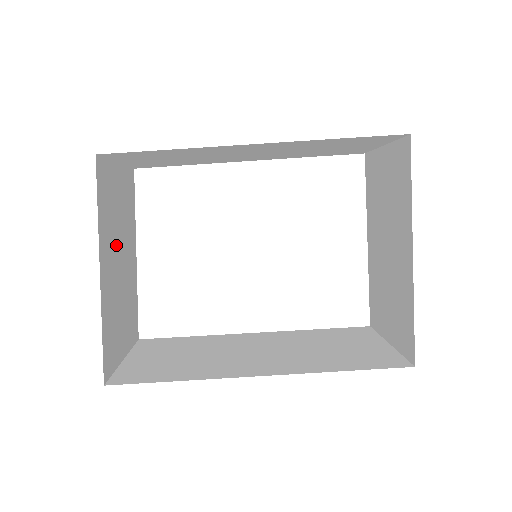
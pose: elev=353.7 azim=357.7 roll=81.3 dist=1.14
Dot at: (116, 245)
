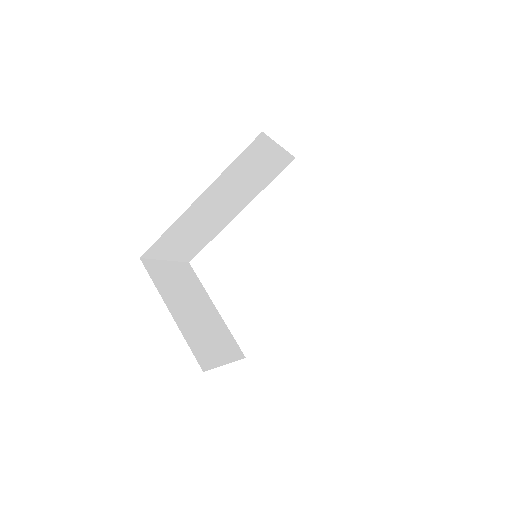
Dot at: (184, 301)
